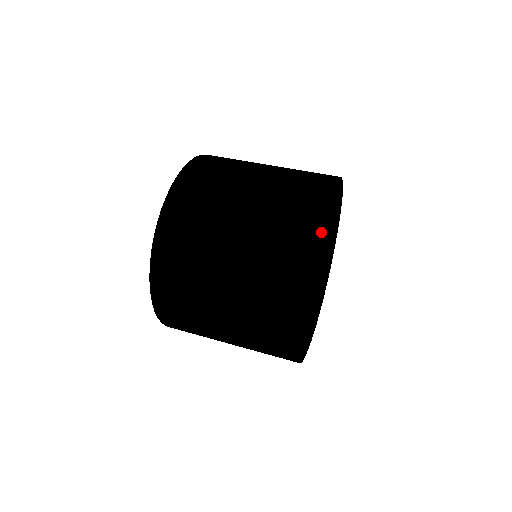
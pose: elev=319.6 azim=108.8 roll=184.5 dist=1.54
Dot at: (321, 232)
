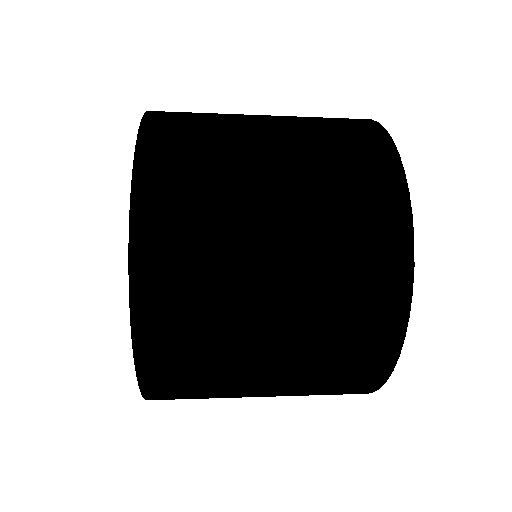
Dot at: occluded
